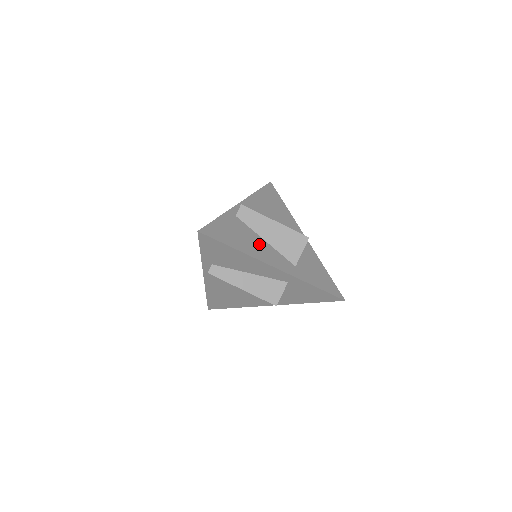
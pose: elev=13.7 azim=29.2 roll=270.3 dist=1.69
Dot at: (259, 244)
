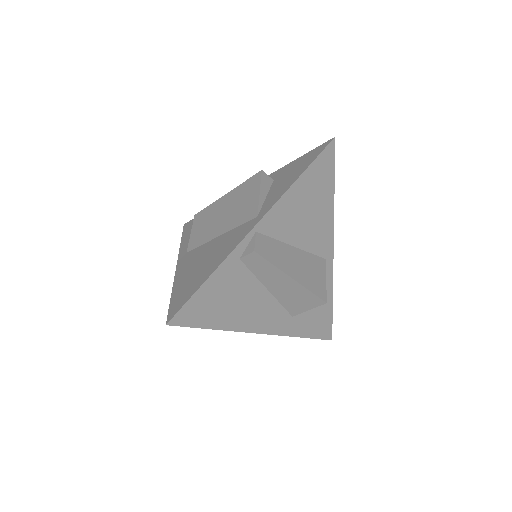
Dot at: (256, 301)
